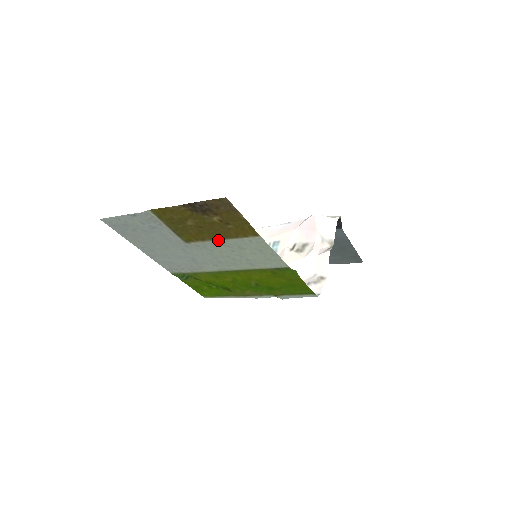
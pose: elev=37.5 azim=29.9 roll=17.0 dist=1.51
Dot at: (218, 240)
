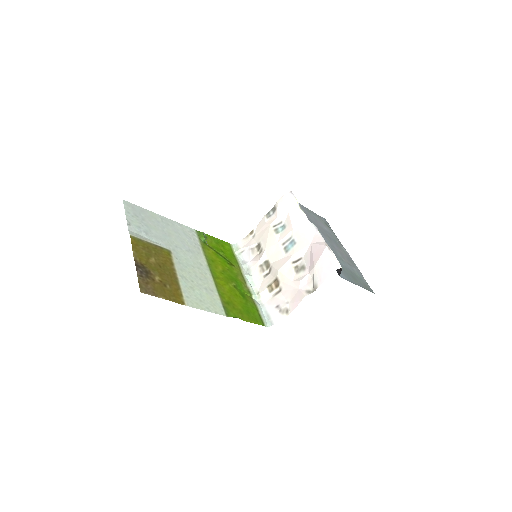
Dot at: (177, 274)
